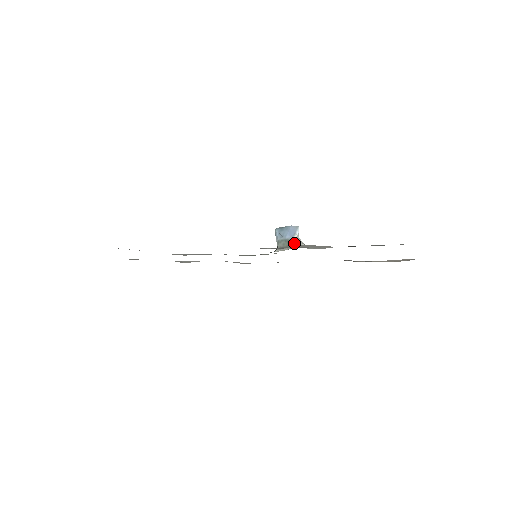
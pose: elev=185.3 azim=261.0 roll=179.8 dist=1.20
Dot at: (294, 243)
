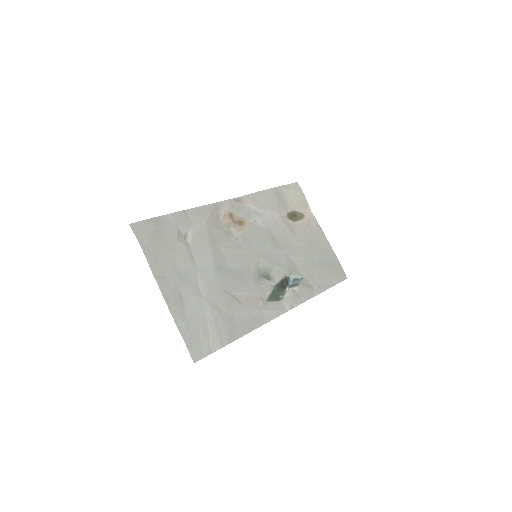
Dot at: (297, 285)
